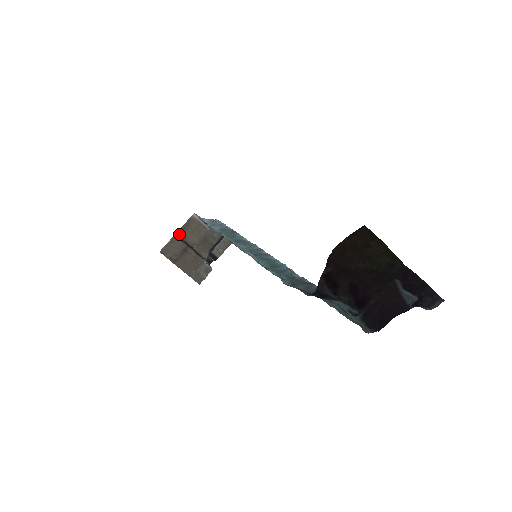
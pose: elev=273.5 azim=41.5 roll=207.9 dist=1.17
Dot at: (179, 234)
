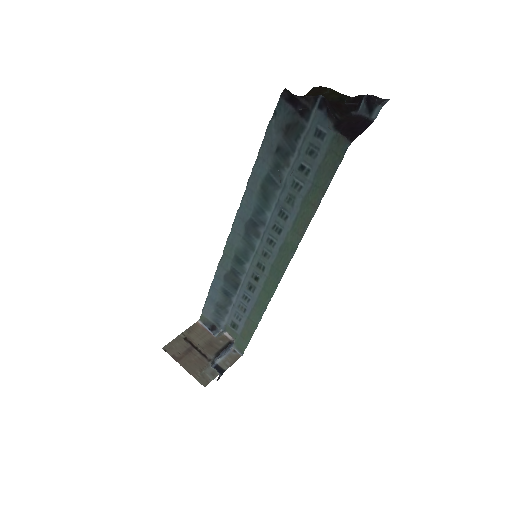
Dot at: (184, 335)
